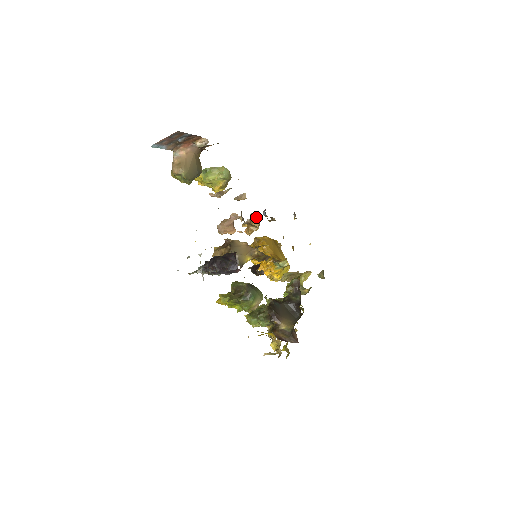
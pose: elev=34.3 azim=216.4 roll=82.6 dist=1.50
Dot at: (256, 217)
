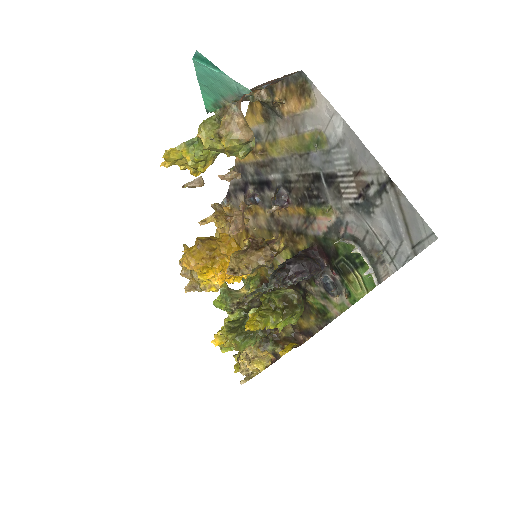
Dot at: (222, 208)
